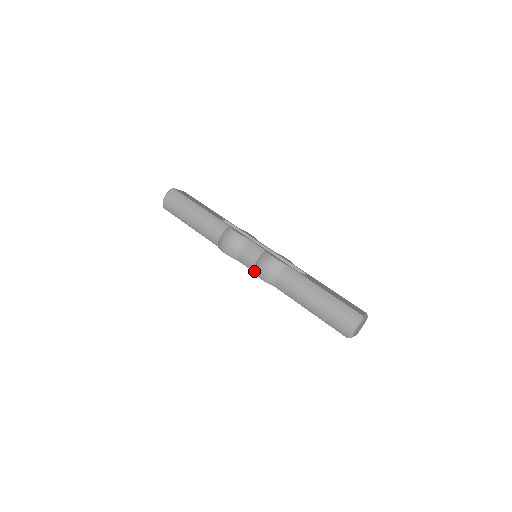
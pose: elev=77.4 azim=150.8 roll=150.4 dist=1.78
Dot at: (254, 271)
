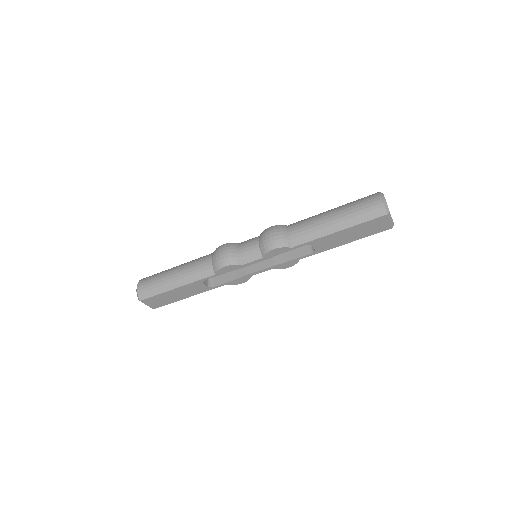
Dot at: (263, 252)
